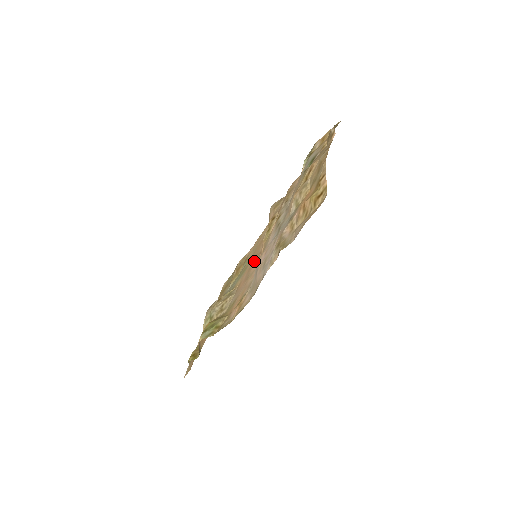
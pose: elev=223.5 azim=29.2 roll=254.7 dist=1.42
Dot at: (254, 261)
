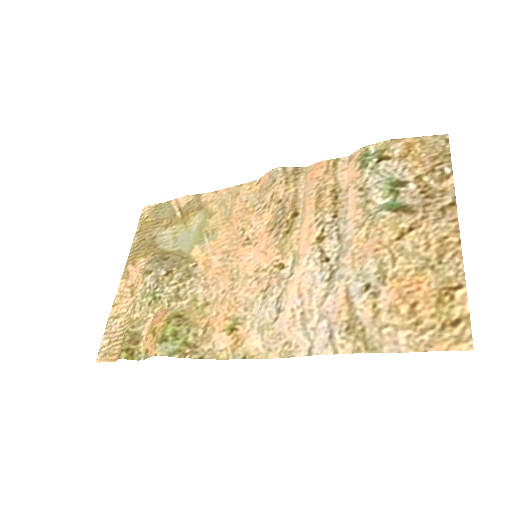
Dot at: (239, 247)
